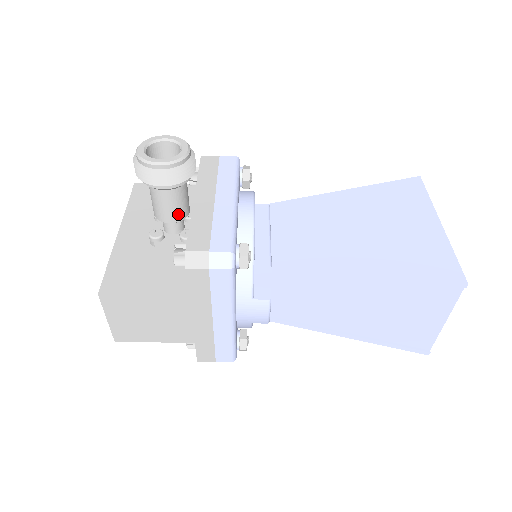
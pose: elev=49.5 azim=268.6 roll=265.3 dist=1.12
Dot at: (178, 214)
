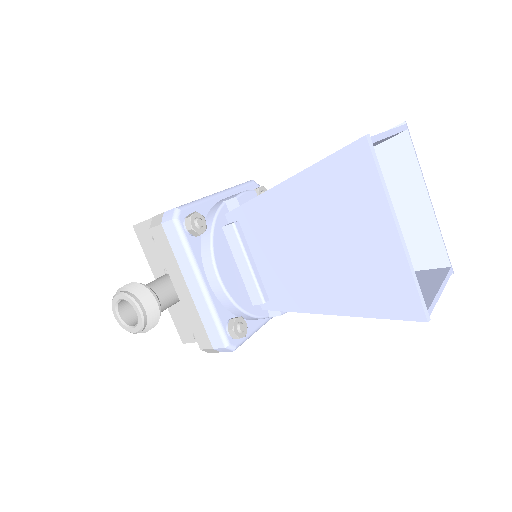
Dot at: (177, 301)
